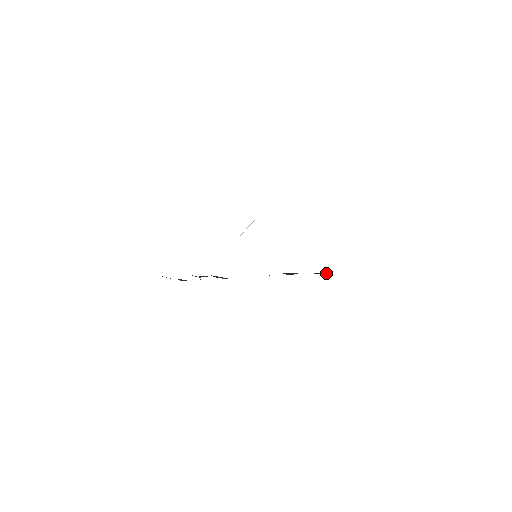
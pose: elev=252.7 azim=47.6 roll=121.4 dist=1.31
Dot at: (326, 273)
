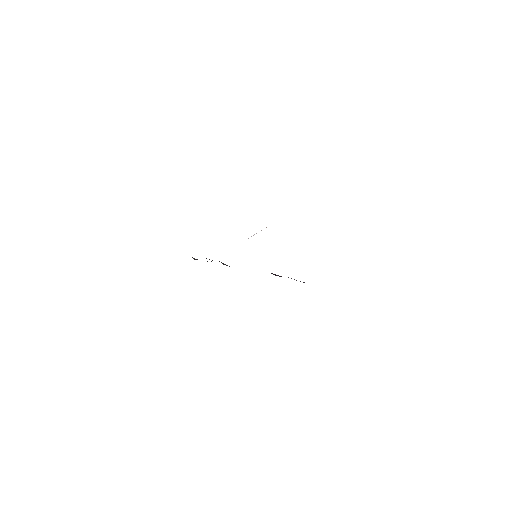
Dot at: occluded
